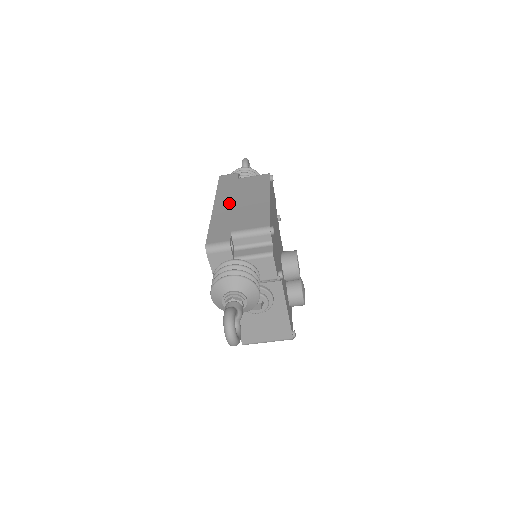
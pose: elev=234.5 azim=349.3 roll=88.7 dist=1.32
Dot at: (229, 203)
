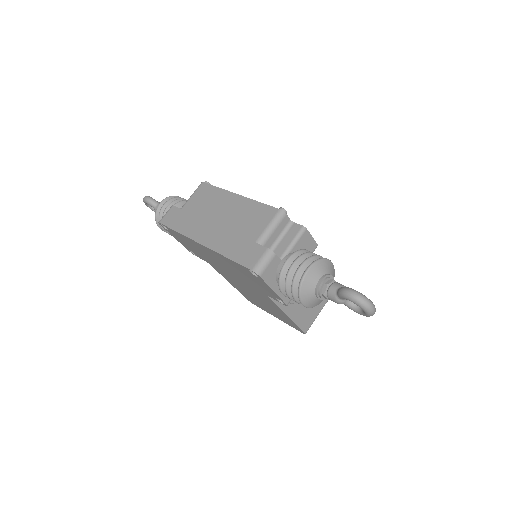
Dot at: (211, 229)
